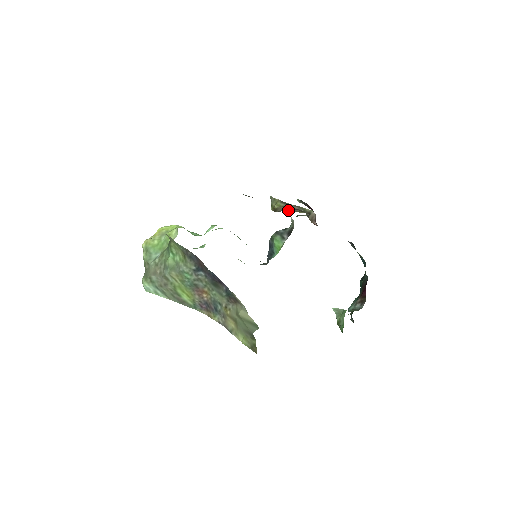
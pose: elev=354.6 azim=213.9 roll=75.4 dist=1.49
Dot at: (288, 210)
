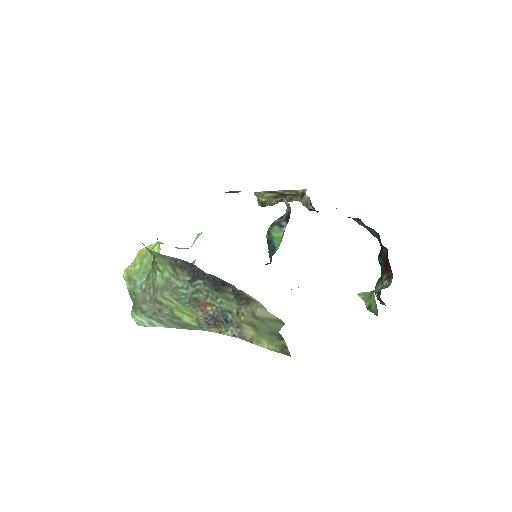
Dot at: (278, 200)
